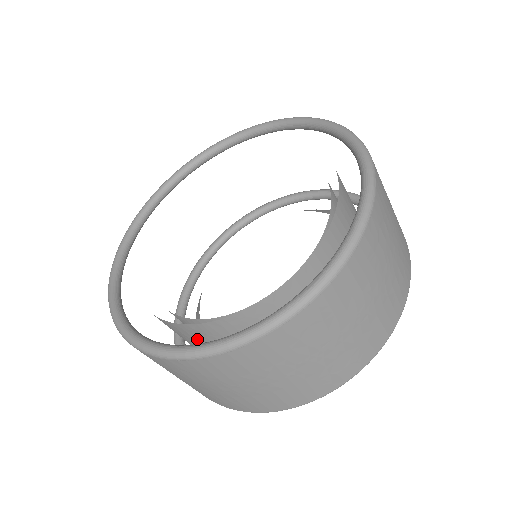
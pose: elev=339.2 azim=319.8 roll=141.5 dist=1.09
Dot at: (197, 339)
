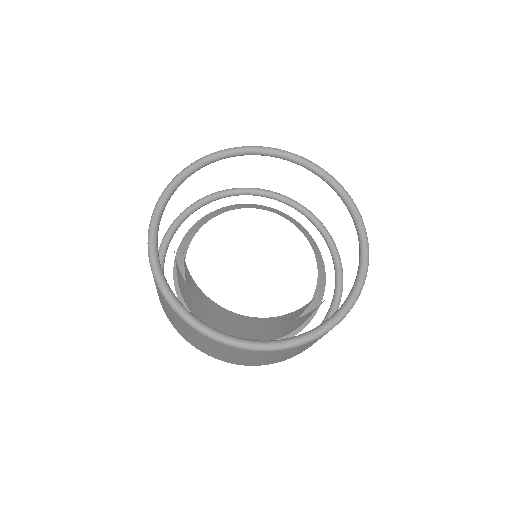
Dot at: (228, 323)
